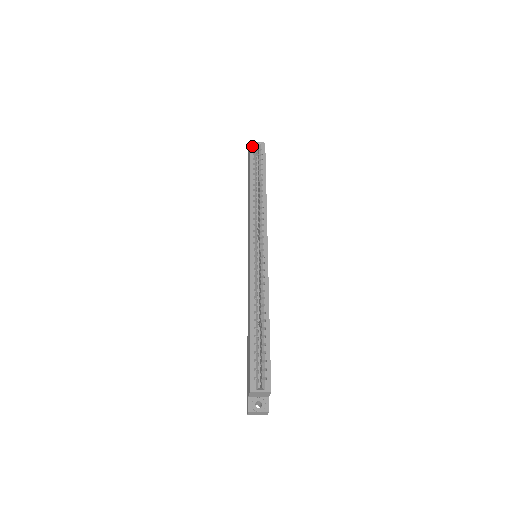
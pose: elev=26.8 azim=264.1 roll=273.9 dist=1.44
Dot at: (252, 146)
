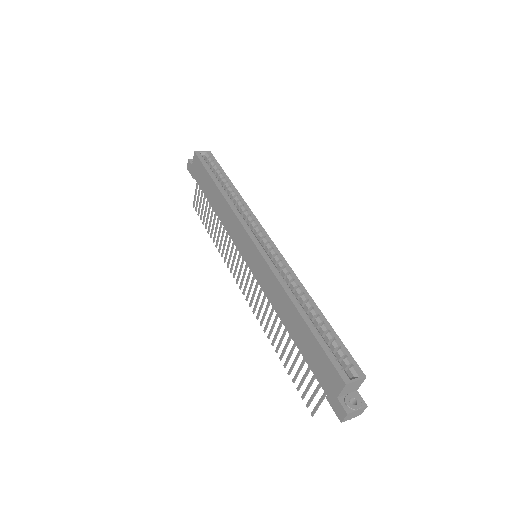
Dot at: (199, 155)
